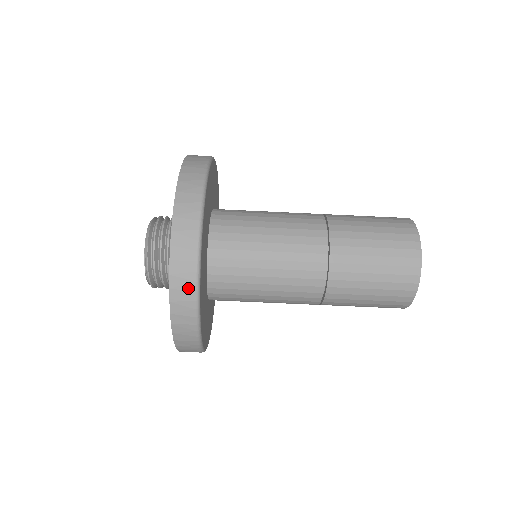
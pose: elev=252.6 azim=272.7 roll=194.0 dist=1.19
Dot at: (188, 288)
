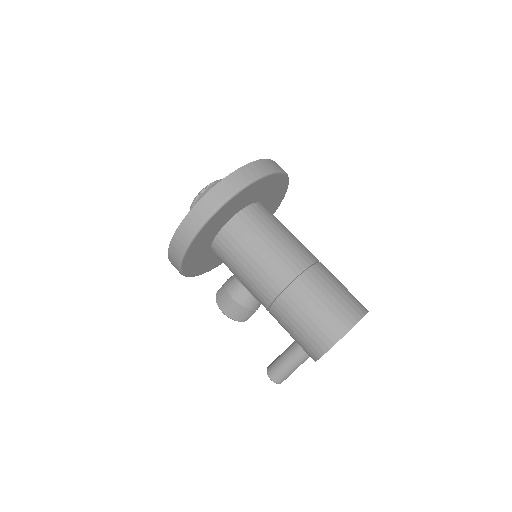
Dot at: (267, 168)
